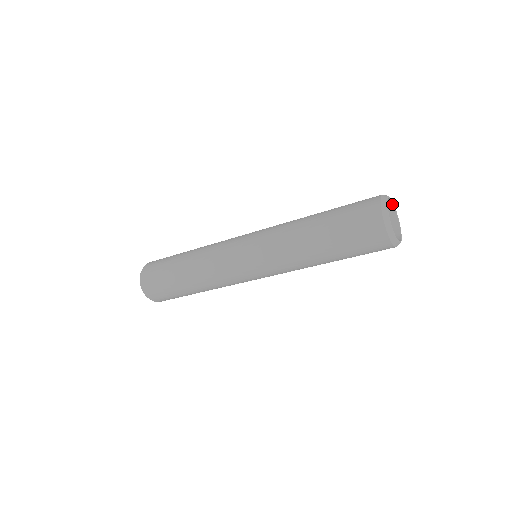
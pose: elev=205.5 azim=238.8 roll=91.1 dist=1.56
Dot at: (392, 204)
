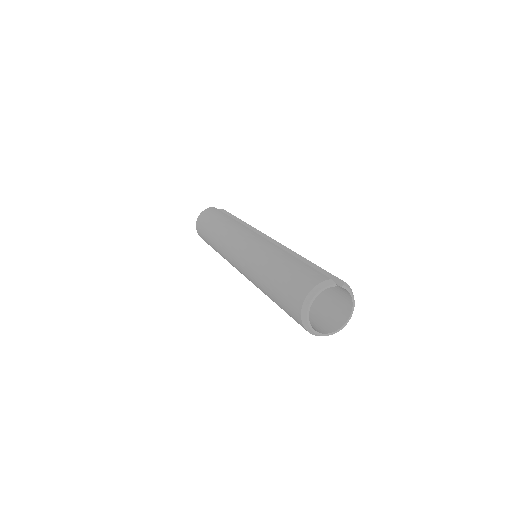
Dot at: (343, 287)
